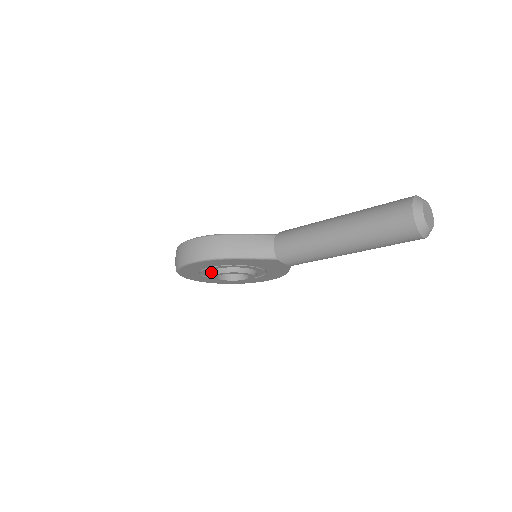
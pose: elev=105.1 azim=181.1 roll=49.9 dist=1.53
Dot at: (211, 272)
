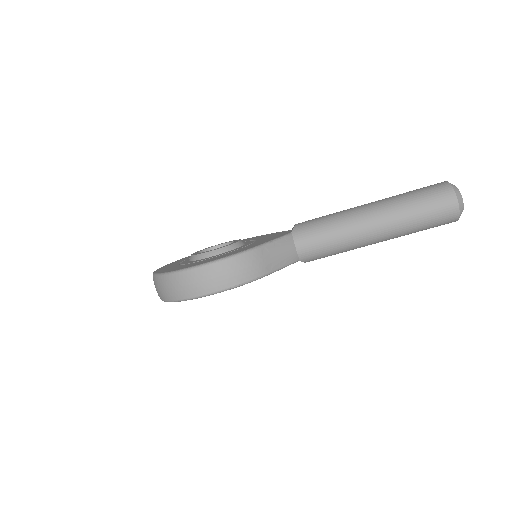
Dot at: occluded
